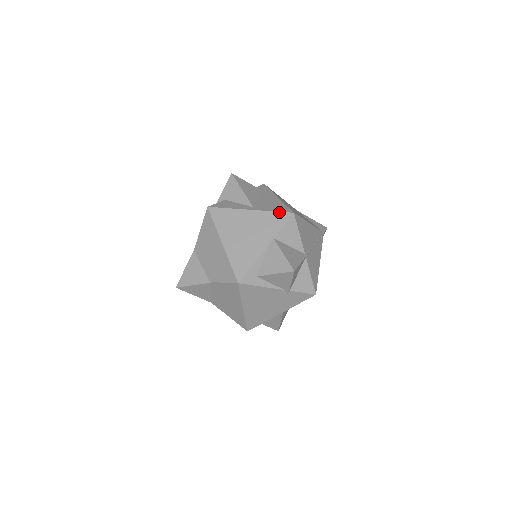
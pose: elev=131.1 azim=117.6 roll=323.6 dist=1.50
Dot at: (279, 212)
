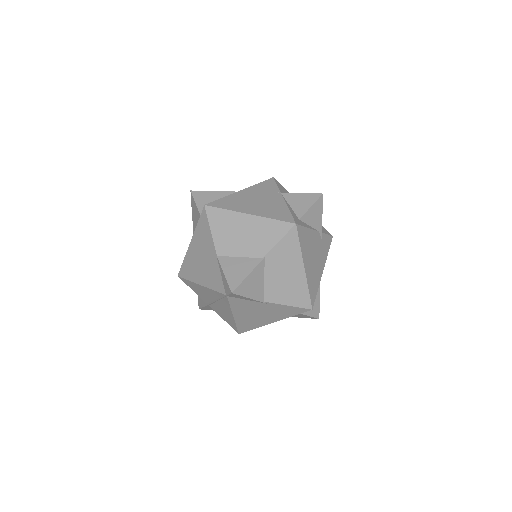
Dot at: (263, 181)
